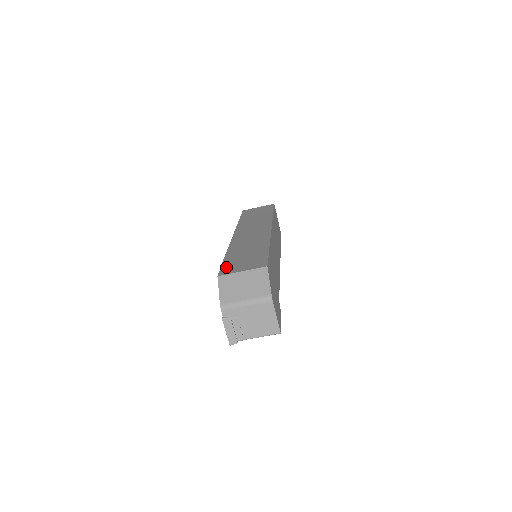
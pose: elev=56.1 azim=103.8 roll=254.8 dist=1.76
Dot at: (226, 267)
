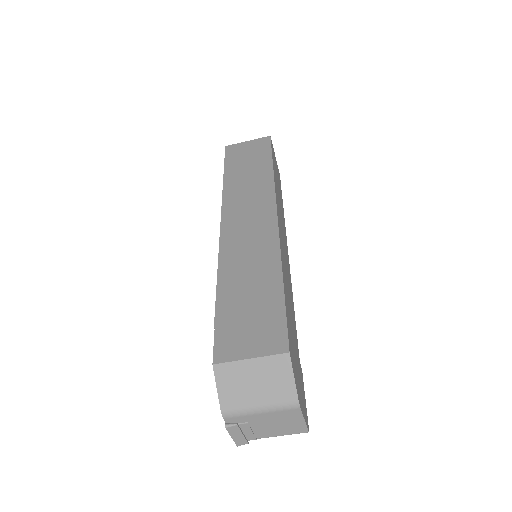
Dot at: (223, 336)
